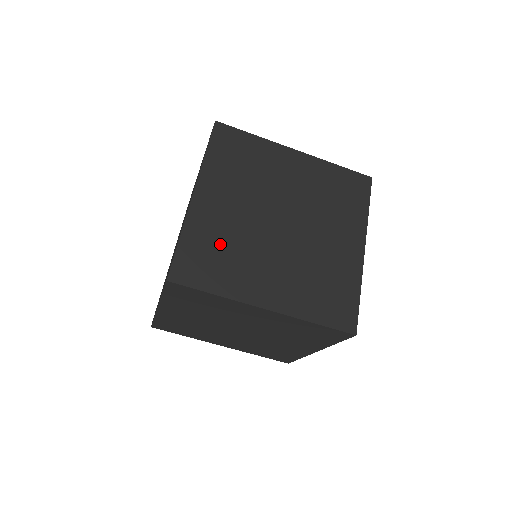
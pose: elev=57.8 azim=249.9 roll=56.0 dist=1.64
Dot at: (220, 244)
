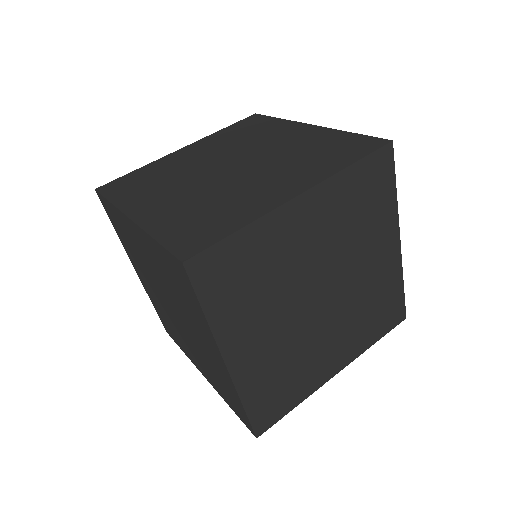
Dot at: (262, 270)
